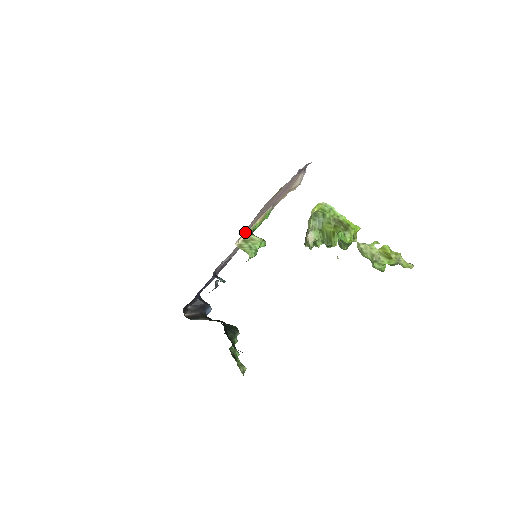
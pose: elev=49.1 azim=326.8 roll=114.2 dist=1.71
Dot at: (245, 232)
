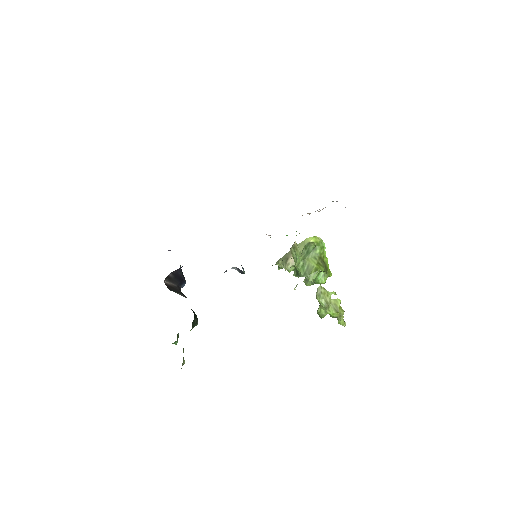
Dot at: occluded
